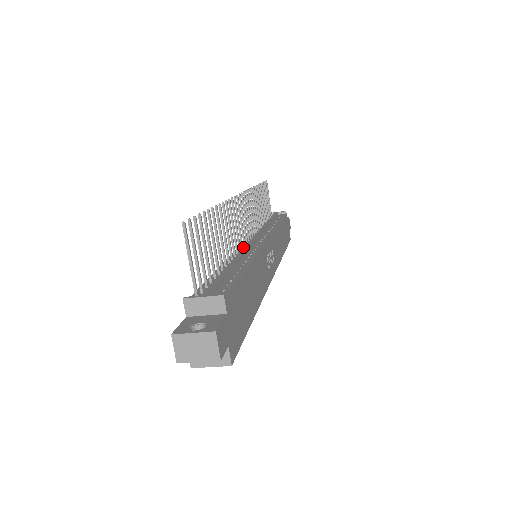
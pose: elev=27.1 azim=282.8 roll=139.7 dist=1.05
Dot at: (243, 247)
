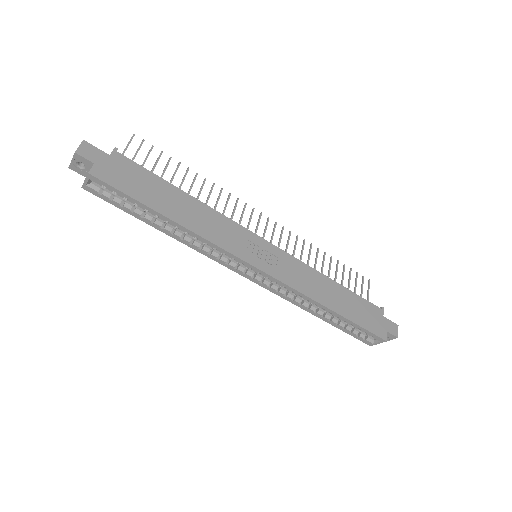
Dot at: occluded
